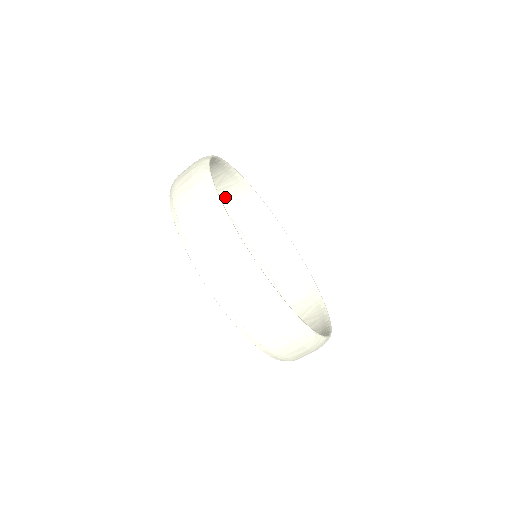
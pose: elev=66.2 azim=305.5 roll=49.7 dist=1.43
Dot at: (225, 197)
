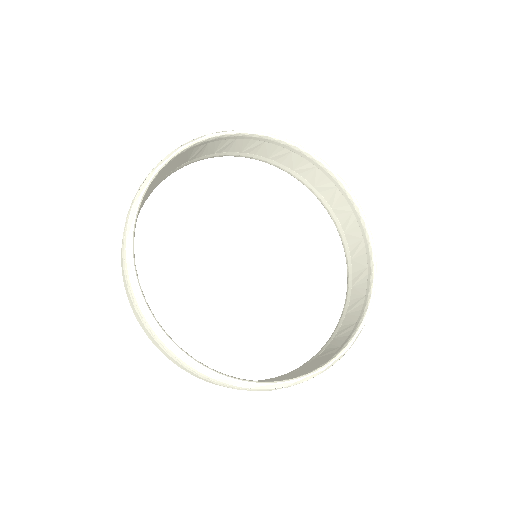
Dot at: (289, 165)
